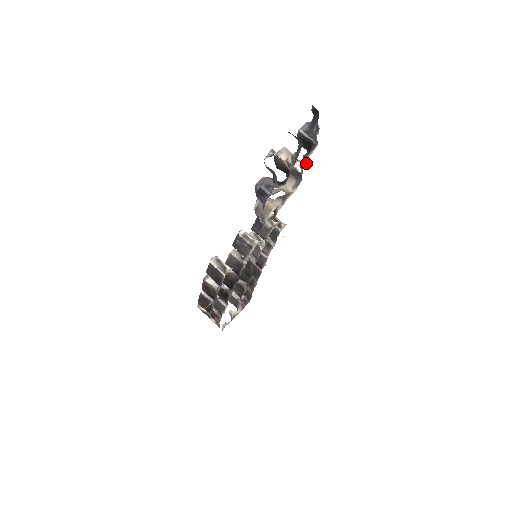
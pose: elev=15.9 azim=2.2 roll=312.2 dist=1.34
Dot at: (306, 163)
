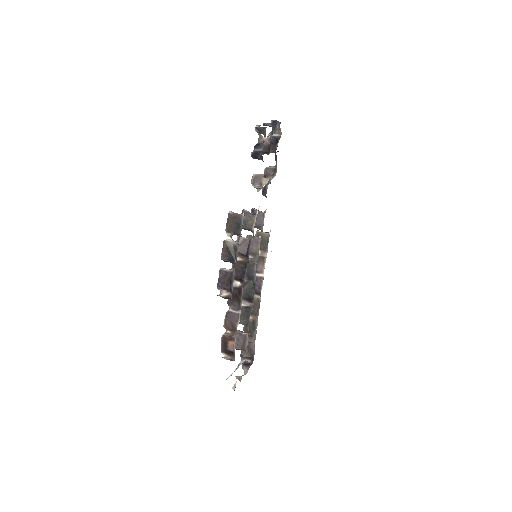
Dot at: occluded
